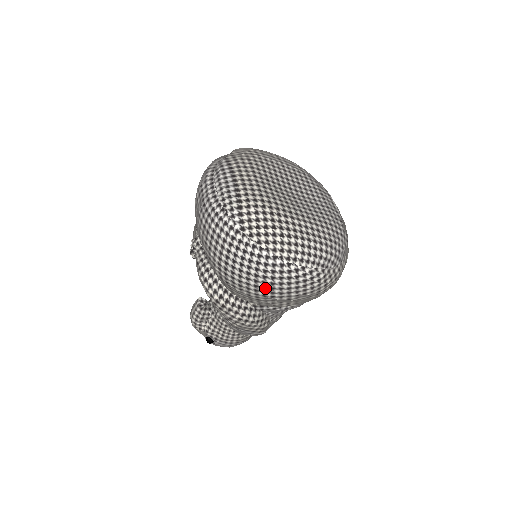
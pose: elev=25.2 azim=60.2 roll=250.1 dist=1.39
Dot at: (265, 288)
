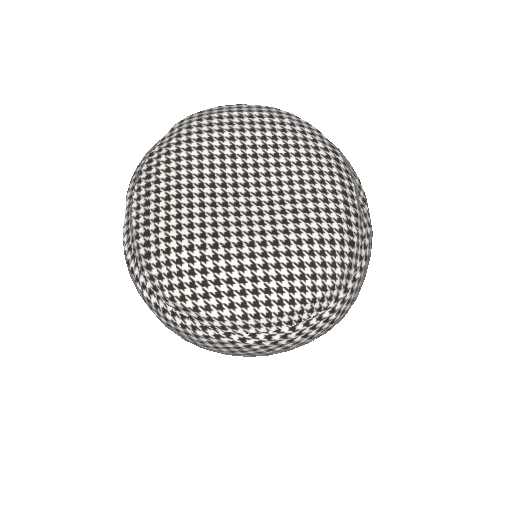
Dot at: (218, 352)
